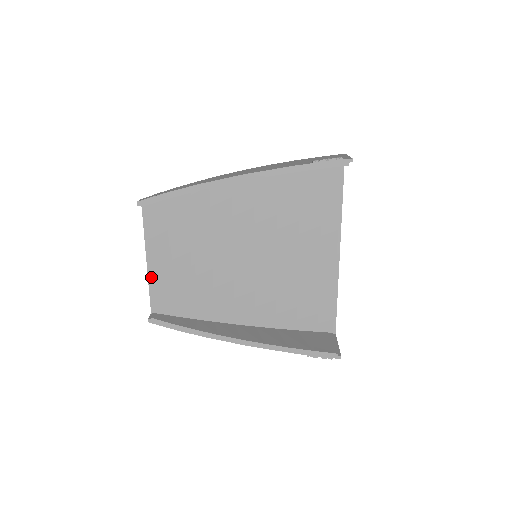
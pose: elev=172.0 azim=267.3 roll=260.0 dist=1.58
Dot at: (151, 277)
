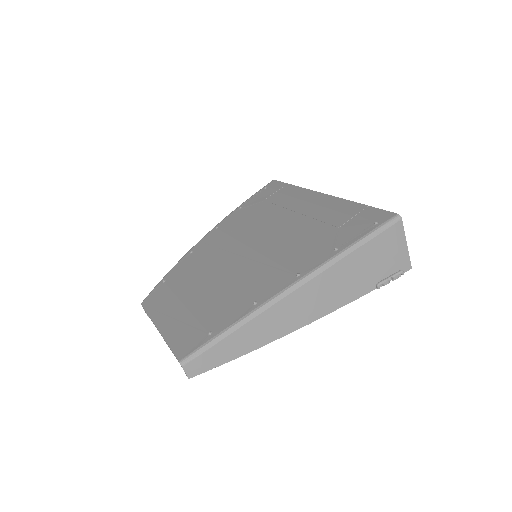
Dot at: occluded
